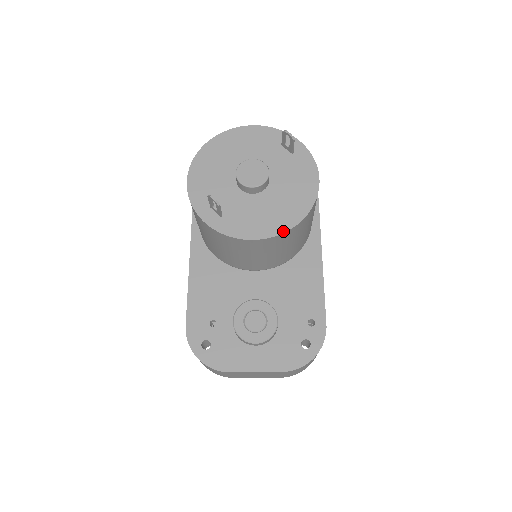
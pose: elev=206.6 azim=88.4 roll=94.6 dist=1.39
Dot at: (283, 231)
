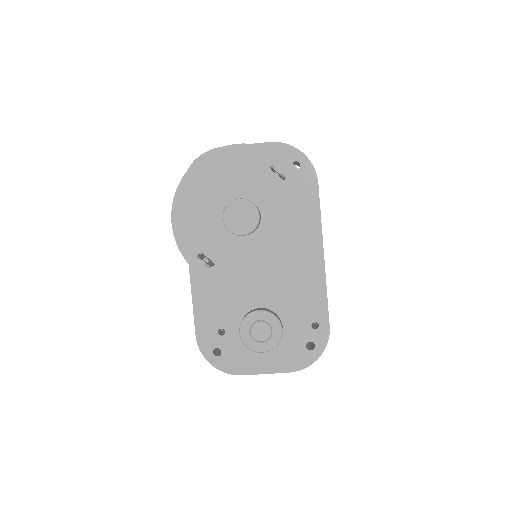
Dot at: (279, 278)
